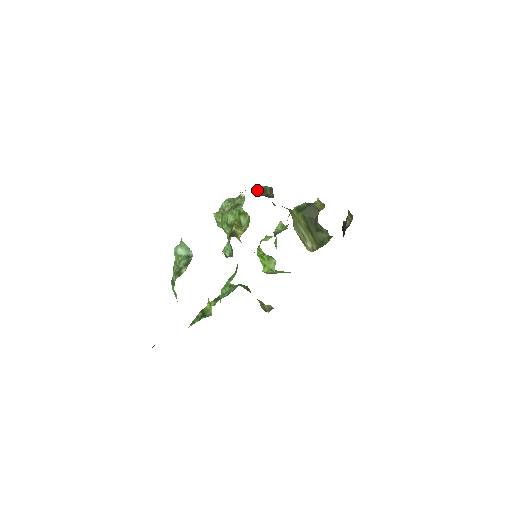
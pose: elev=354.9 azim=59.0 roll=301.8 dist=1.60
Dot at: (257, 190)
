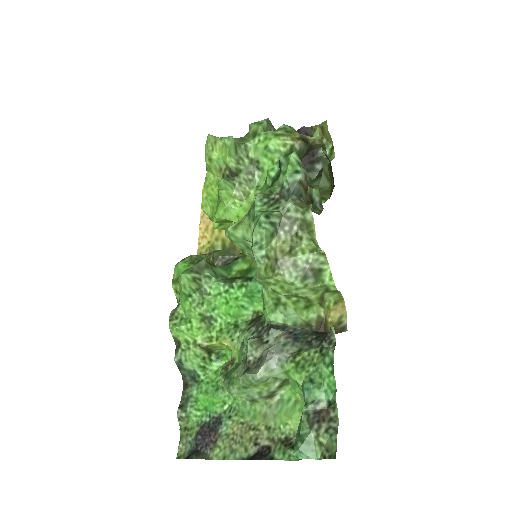
Dot at: (296, 188)
